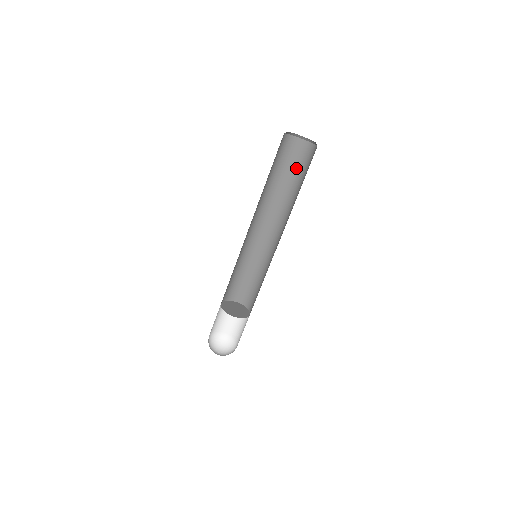
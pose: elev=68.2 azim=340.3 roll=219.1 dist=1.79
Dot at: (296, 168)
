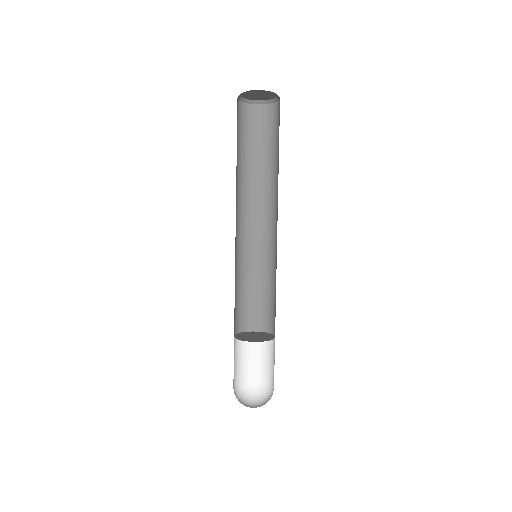
Dot at: (271, 138)
